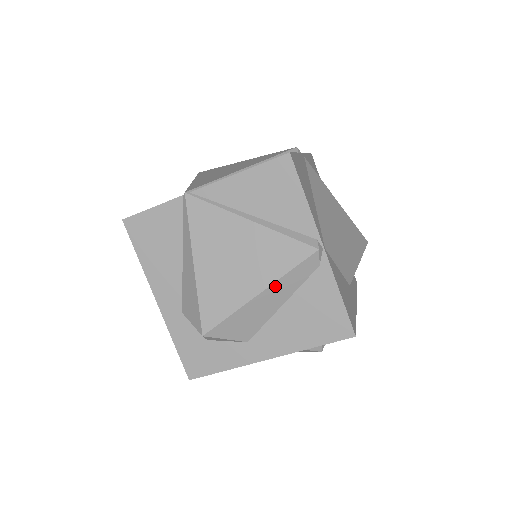
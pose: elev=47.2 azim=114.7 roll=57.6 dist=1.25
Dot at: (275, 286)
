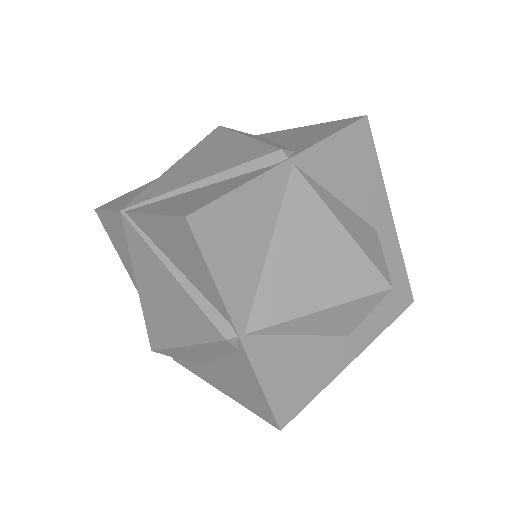
Dot at: (196, 347)
